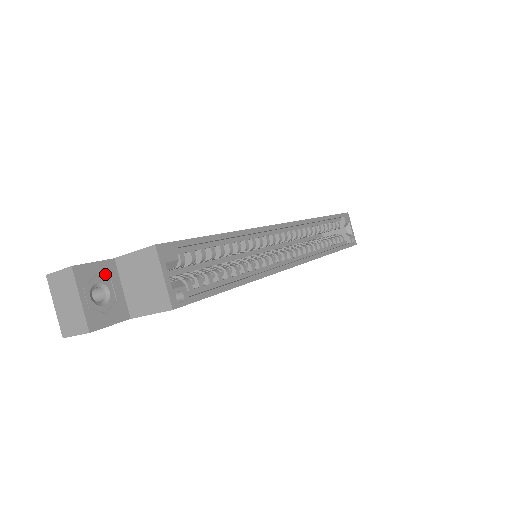
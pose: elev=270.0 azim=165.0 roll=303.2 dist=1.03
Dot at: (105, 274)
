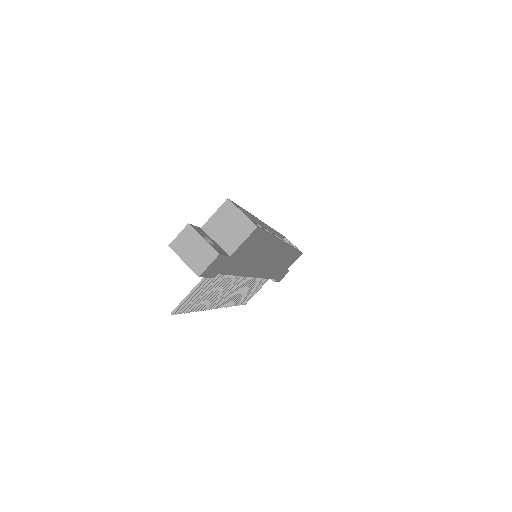
Dot at: (203, 233)
